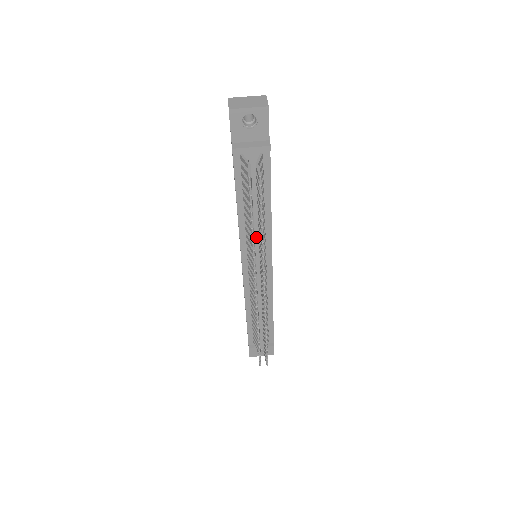
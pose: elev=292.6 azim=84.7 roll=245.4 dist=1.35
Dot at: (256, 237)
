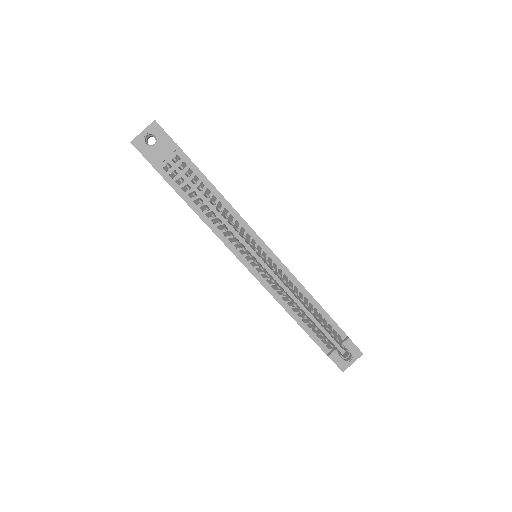
Dot at: (232, 229)
